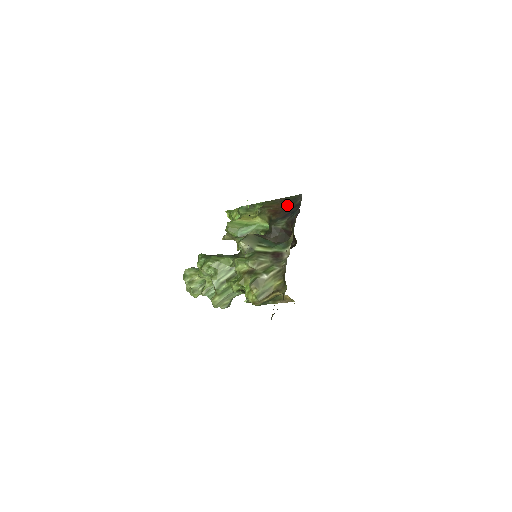
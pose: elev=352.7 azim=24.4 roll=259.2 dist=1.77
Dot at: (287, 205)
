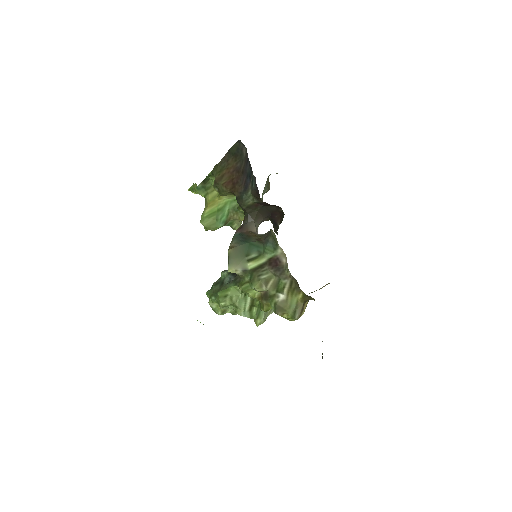
Dot at: (237, 164)
